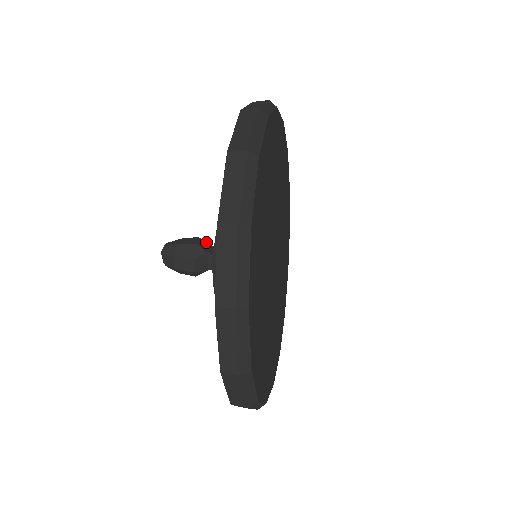
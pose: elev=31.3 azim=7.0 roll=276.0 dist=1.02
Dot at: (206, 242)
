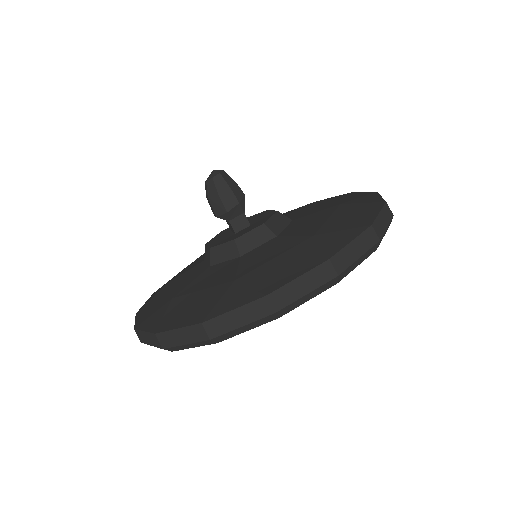
Dot at: (242, 209)
